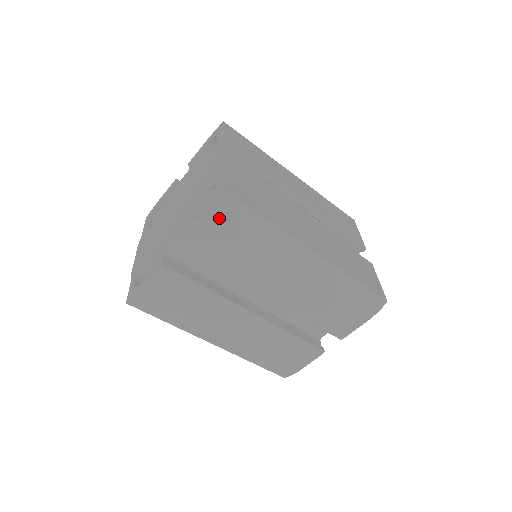
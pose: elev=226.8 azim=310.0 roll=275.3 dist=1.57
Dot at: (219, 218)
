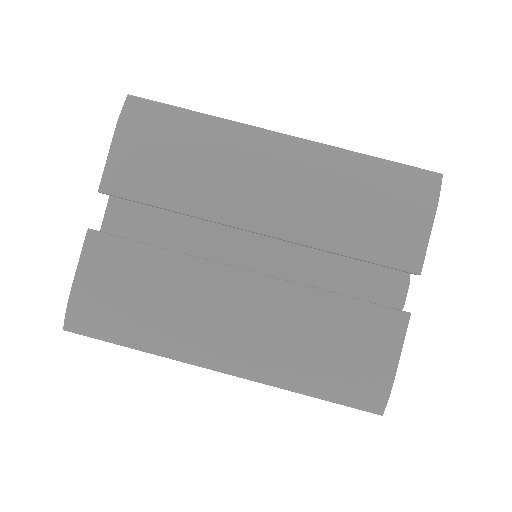
Dot at: (132, 124)
